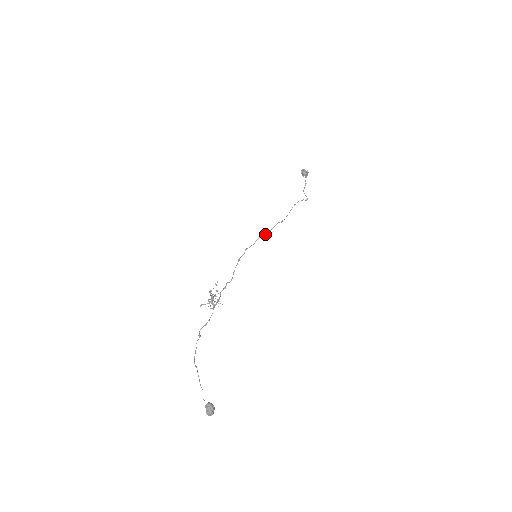
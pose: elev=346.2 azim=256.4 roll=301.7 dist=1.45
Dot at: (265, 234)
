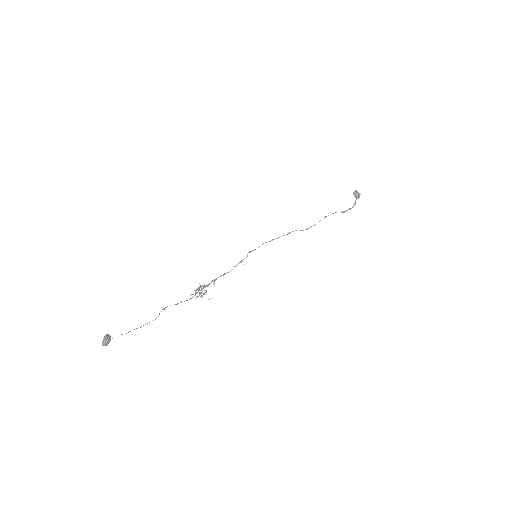
Dot at: (274, 239)
